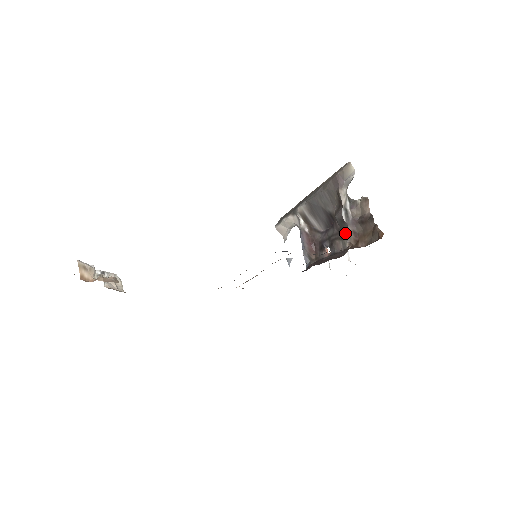
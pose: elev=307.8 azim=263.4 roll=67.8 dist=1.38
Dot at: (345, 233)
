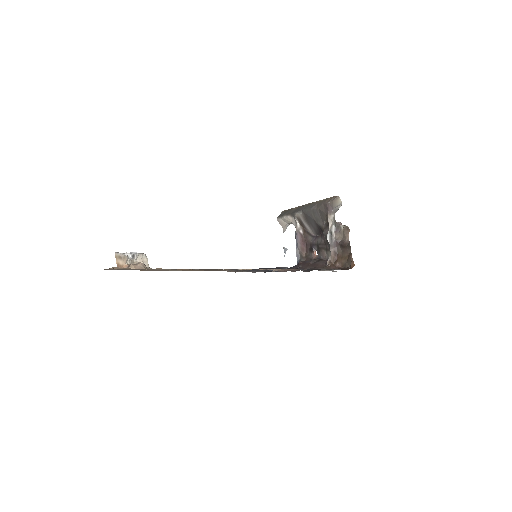
Dot at: (329, 247)
